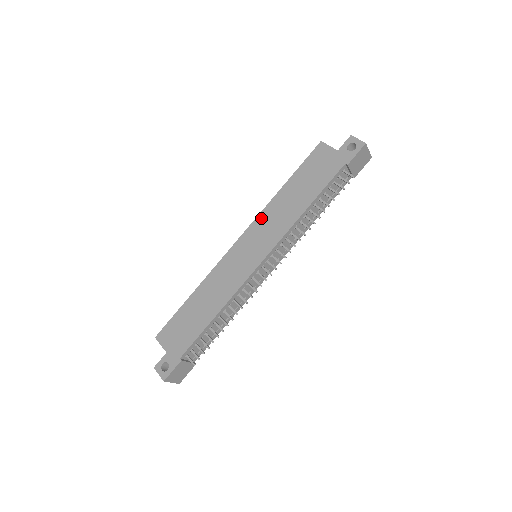
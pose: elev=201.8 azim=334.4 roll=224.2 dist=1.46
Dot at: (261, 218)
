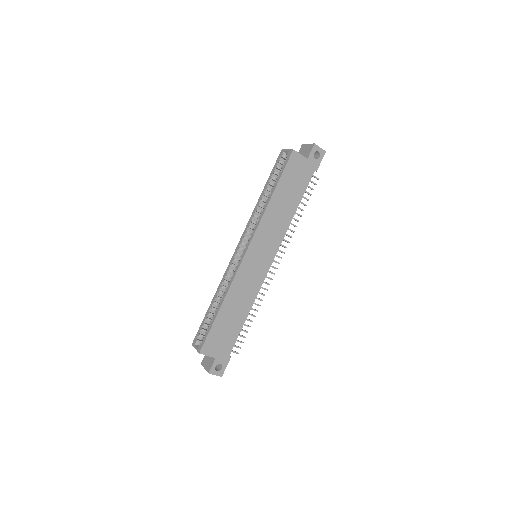
Dot at: (261, 228)
